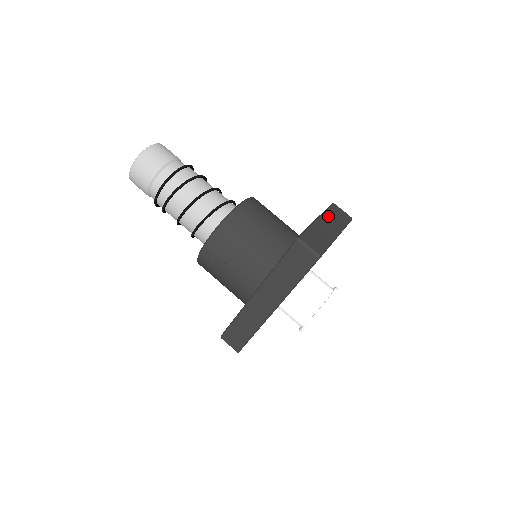
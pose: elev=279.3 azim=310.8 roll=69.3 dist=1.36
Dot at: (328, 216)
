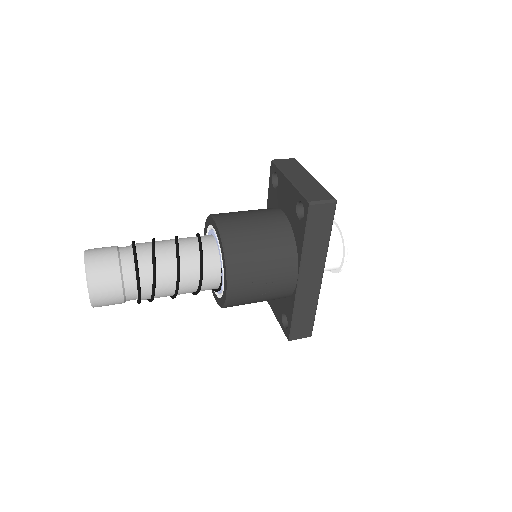
Dot at: (288, 171)
